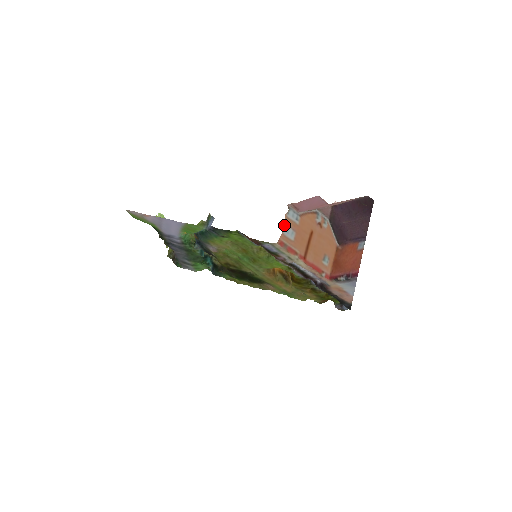
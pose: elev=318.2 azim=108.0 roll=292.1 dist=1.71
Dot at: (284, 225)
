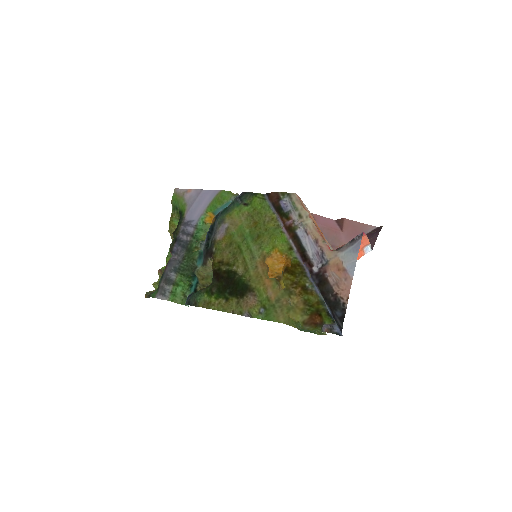
Dot at: occluded
